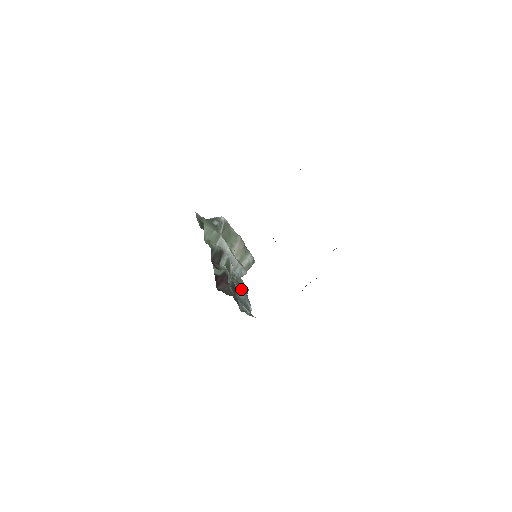
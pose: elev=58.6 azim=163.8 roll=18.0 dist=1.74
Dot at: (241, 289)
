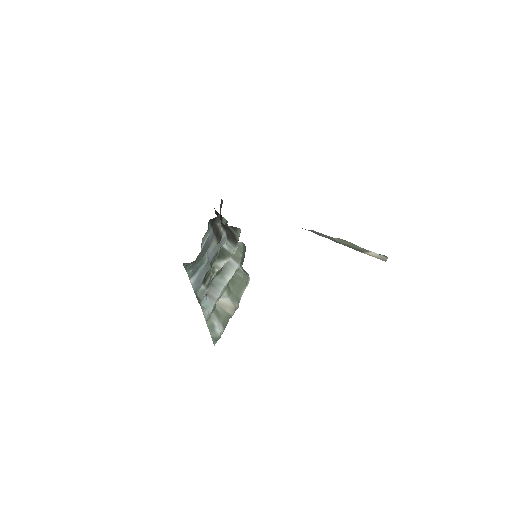
Dot at: (207, 270)
